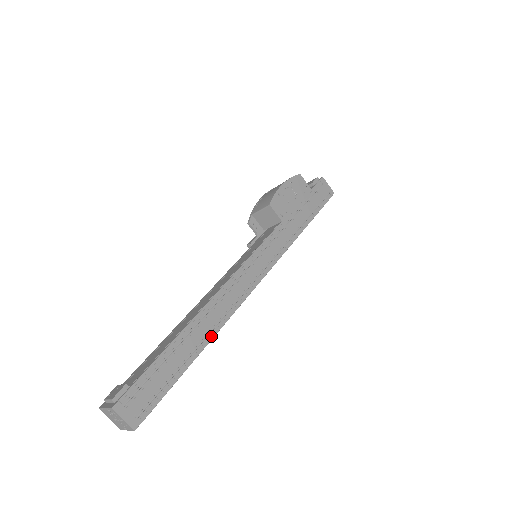
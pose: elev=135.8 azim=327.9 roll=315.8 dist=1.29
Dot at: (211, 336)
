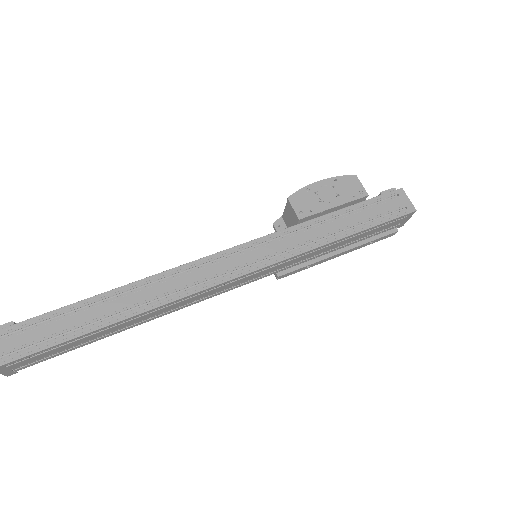
Dot at: (133, 313)
